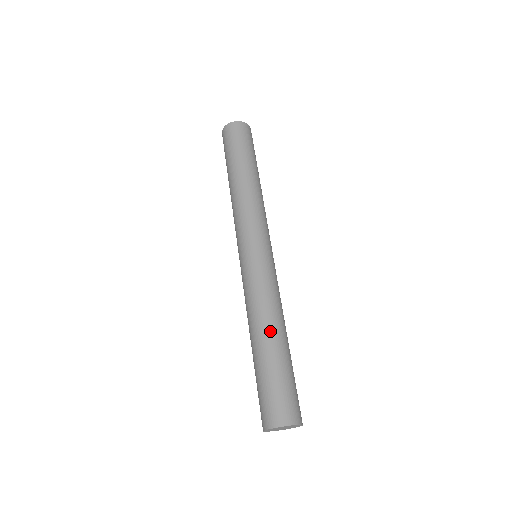
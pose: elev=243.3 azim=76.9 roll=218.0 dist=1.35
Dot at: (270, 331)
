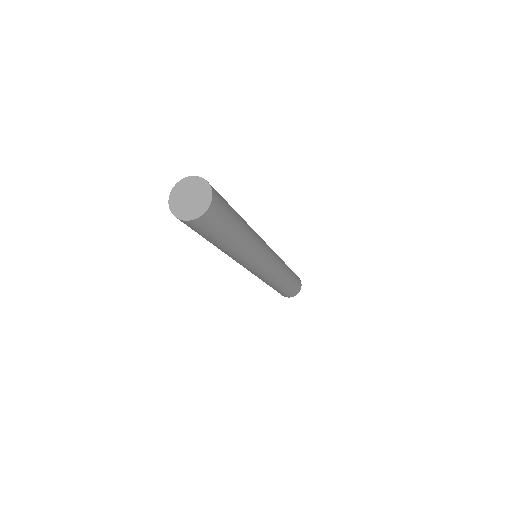
Dot at: occluded
